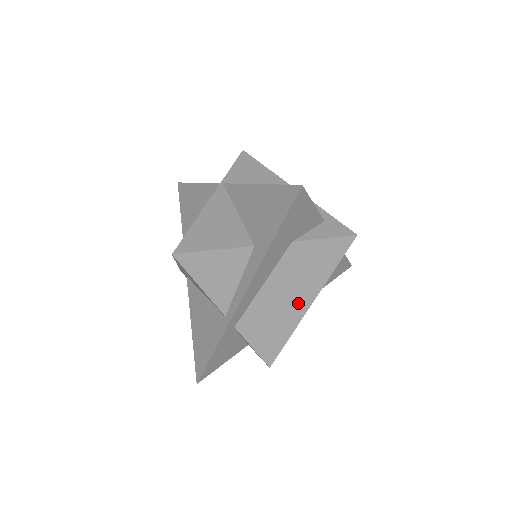
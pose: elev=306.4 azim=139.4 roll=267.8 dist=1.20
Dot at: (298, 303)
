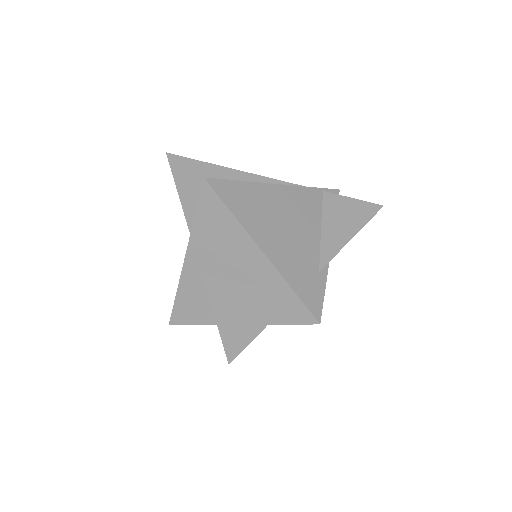
Dot at: occluded
